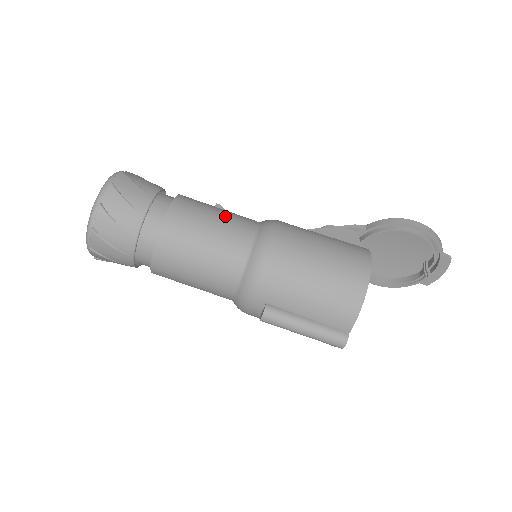
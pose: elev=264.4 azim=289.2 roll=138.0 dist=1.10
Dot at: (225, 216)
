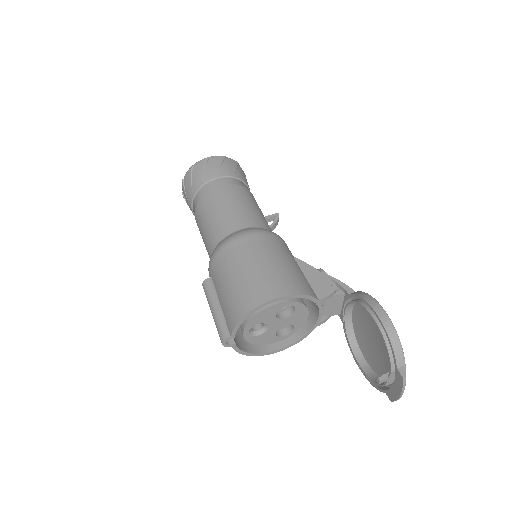
Dot at: (243, 209)
